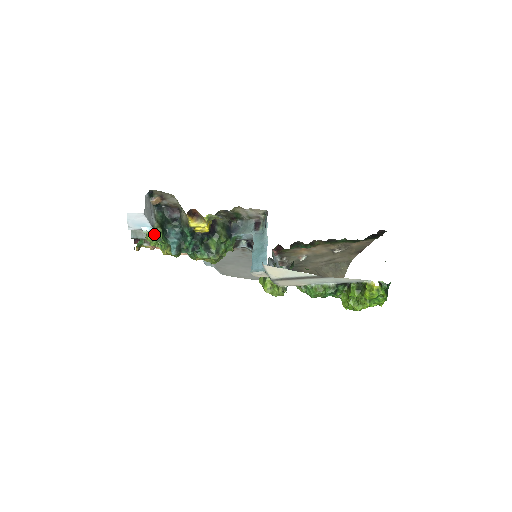
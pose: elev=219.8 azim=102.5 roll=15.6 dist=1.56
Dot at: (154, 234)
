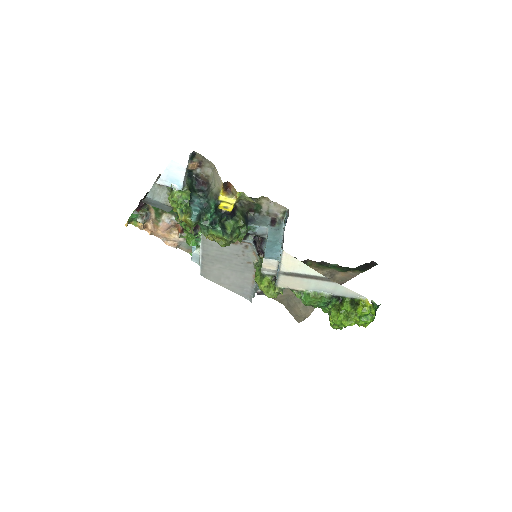
Dot at: (182, 194)
